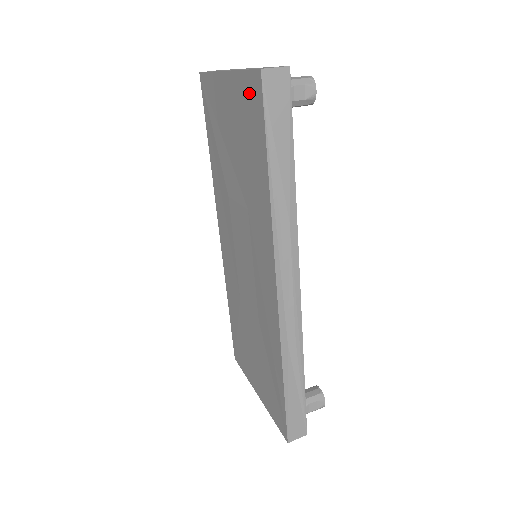
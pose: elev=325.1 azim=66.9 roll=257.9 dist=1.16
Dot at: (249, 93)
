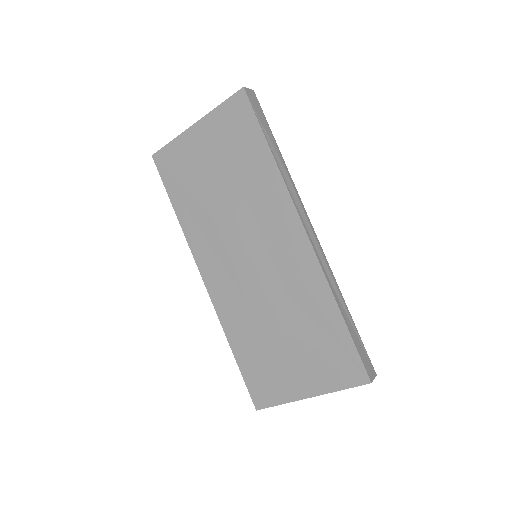
Dot at: (232, 112)
